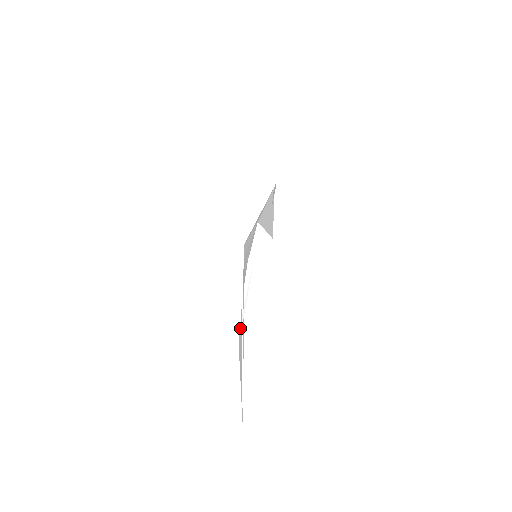
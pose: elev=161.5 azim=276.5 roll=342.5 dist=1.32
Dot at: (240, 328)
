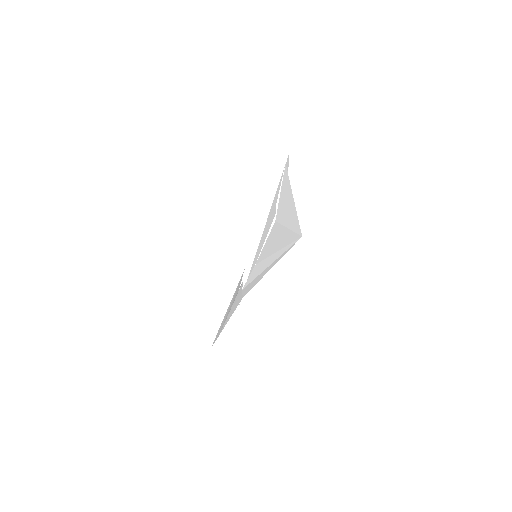
Dot at: (282, 186)
